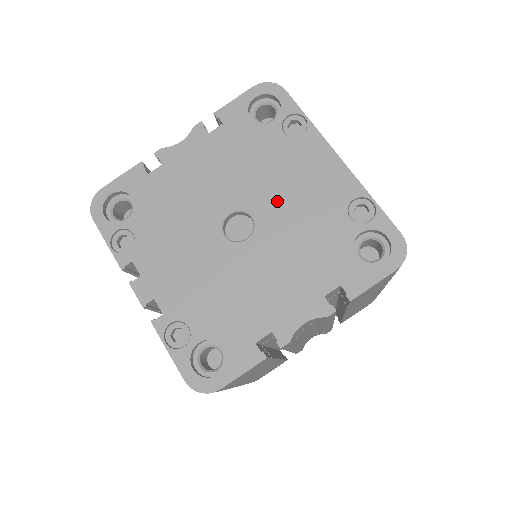
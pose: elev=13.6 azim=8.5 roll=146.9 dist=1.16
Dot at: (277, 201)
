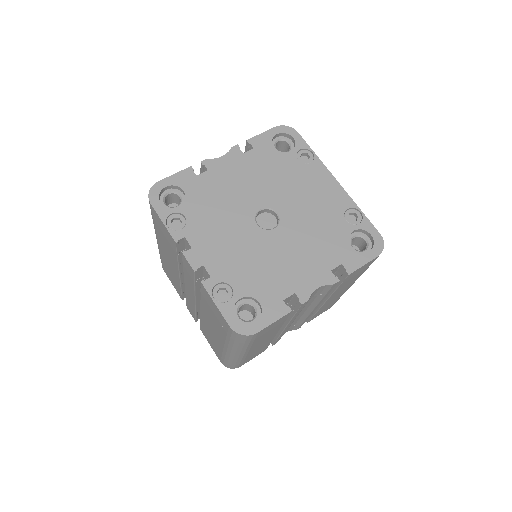
Dot at: (295, 204)
